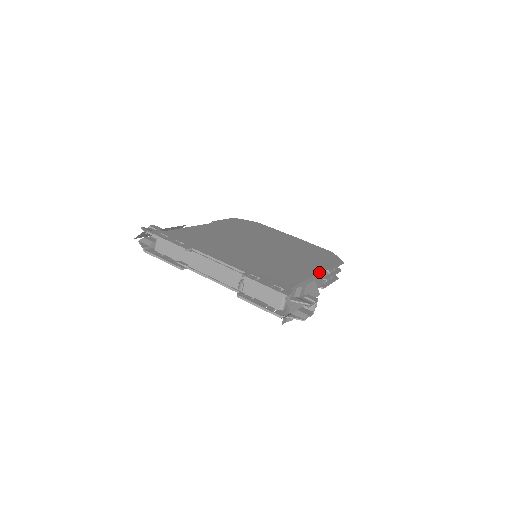
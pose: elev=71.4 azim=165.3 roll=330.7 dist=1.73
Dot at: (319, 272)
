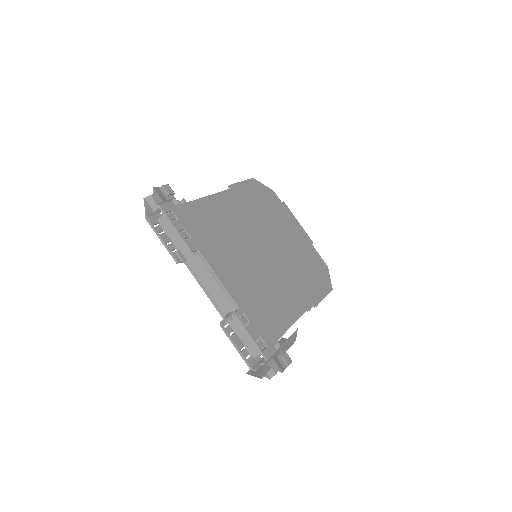
Dot at: (306, 310)
